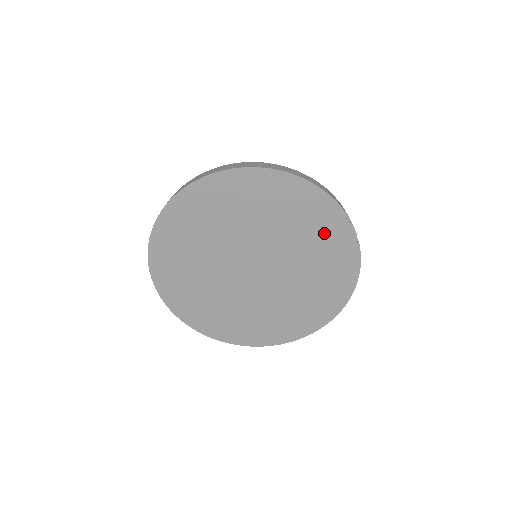
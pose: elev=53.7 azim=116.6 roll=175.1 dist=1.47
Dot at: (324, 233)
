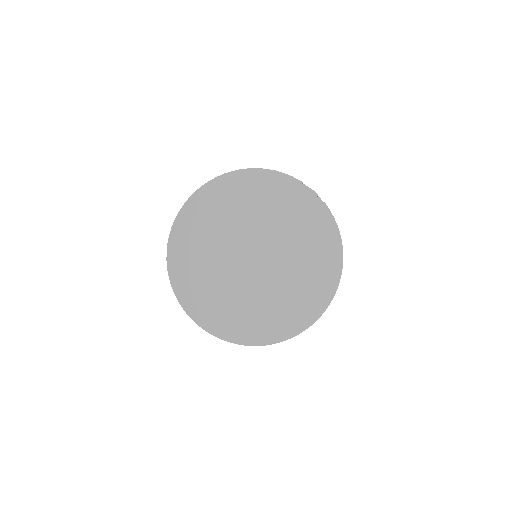
Dot at: (293, 204)
